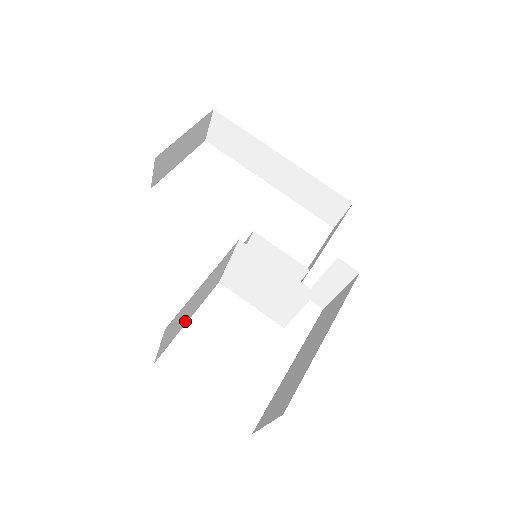
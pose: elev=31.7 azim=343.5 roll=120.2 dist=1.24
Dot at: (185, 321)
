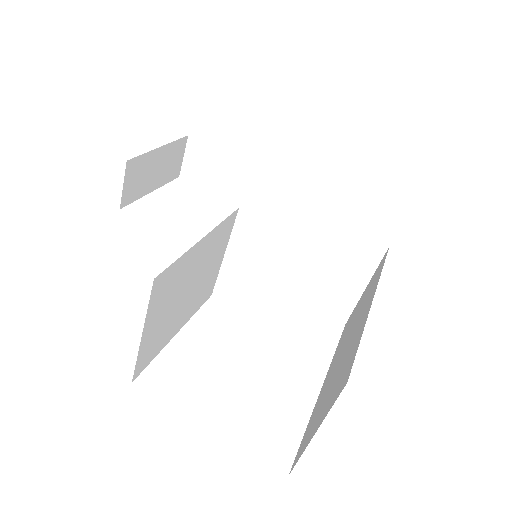
Dot at: (173, 326)
